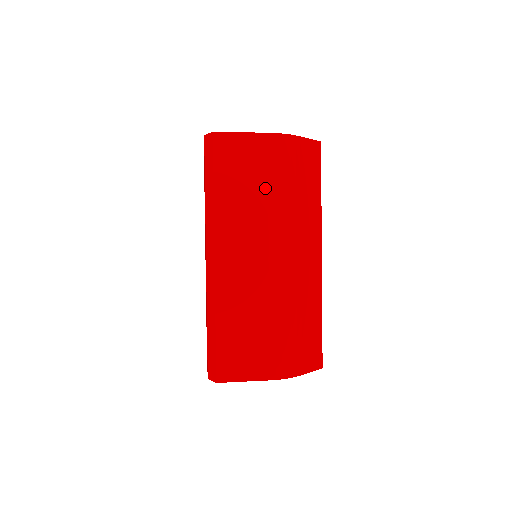
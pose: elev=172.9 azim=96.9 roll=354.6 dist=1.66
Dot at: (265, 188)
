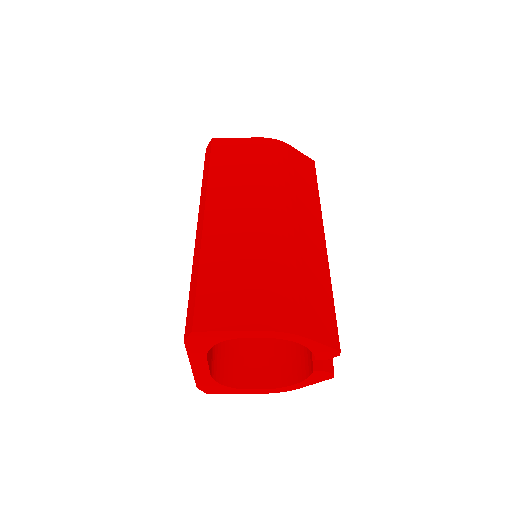
Dot at: (258, 169)
